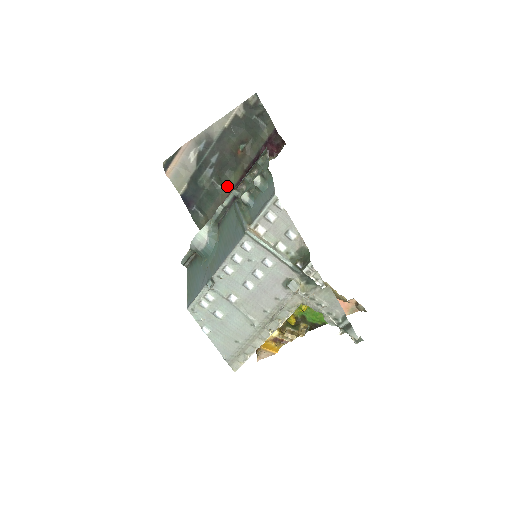
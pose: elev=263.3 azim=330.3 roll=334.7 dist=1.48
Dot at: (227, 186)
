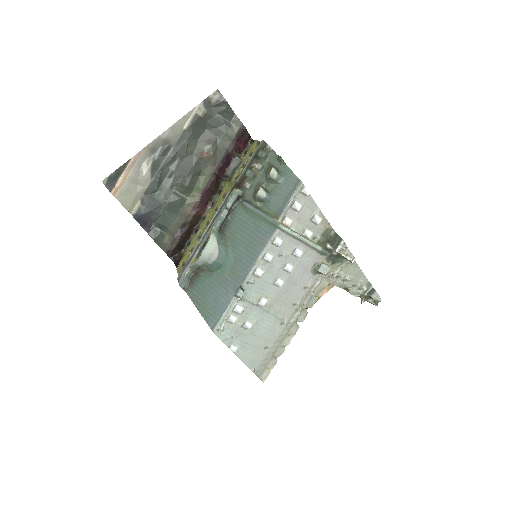
Dot at: (193, 193)
